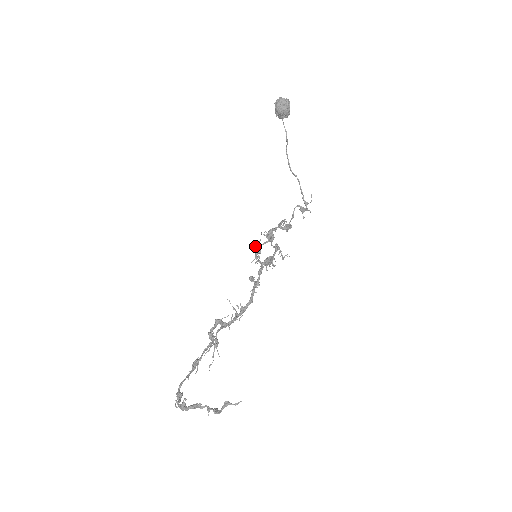
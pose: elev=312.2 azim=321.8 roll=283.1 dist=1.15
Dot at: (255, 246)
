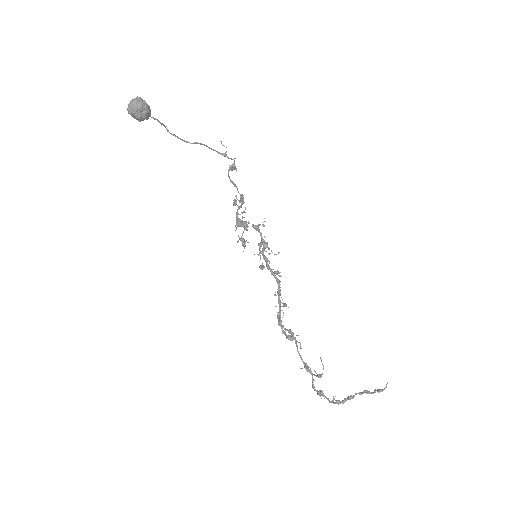
Dot at: (237, 241)
